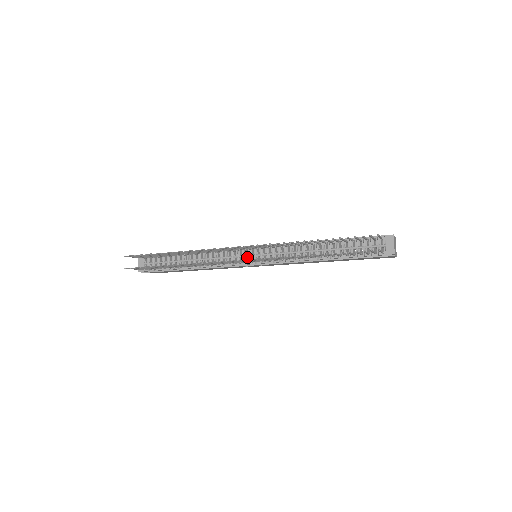
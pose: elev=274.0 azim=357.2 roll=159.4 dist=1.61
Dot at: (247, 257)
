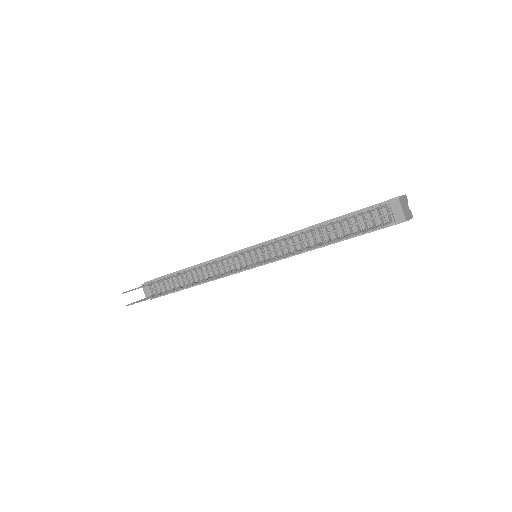
Dot at: (246, 260)
